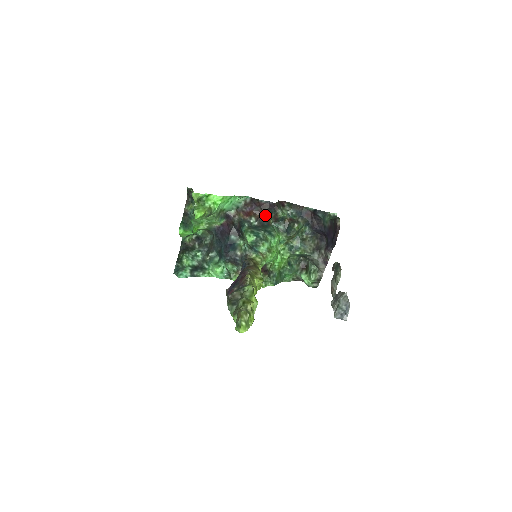
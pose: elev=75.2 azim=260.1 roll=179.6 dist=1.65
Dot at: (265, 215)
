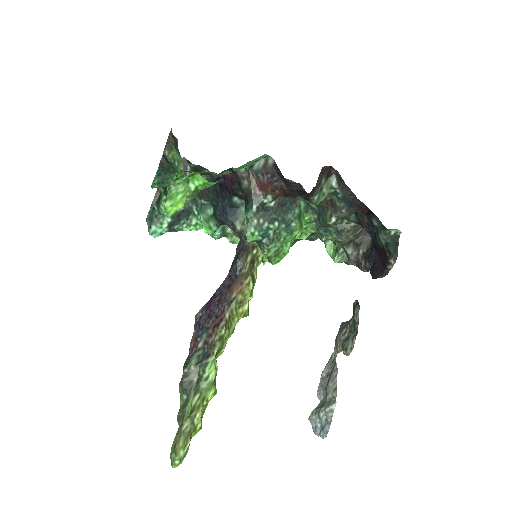
Dot at: (291, 193)
